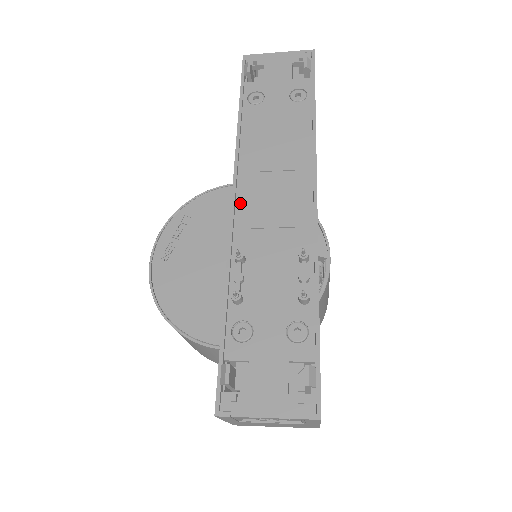
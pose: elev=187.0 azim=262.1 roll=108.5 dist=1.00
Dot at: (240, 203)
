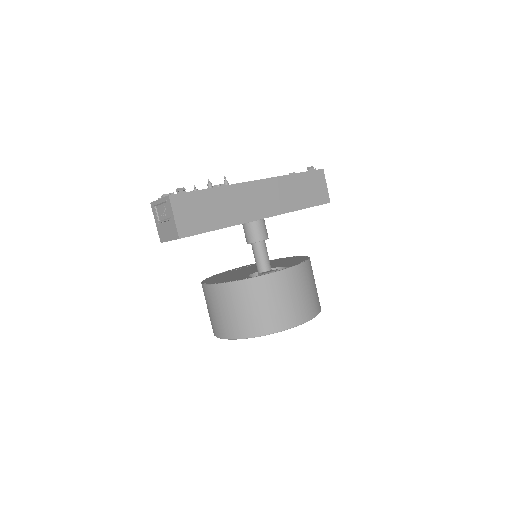
Dot at: occluded
